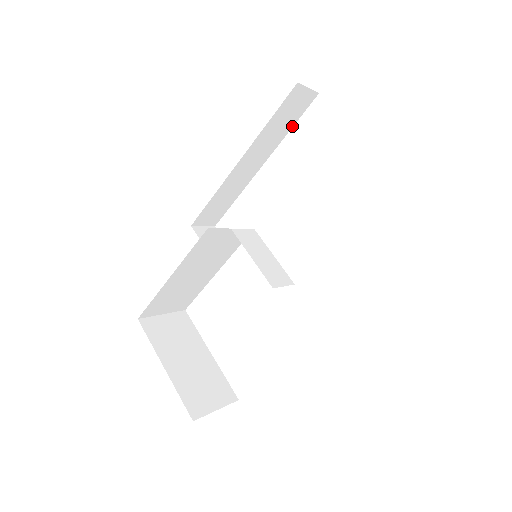
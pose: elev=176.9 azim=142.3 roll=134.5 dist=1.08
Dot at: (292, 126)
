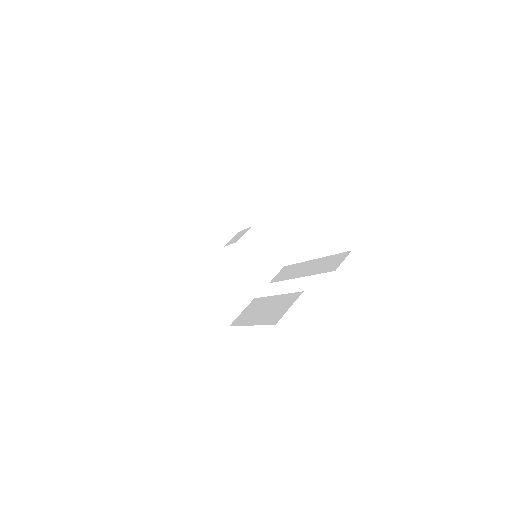
Dot at: occluded
